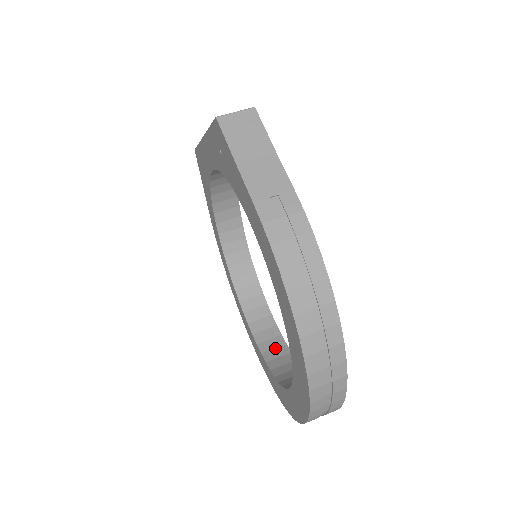
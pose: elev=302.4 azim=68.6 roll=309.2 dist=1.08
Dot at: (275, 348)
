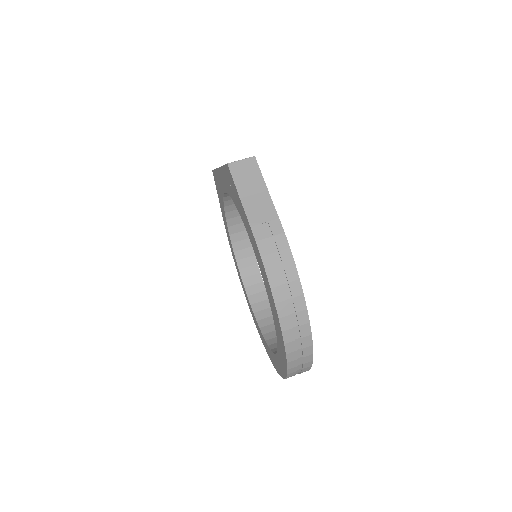
Dot at: (270, 324)
